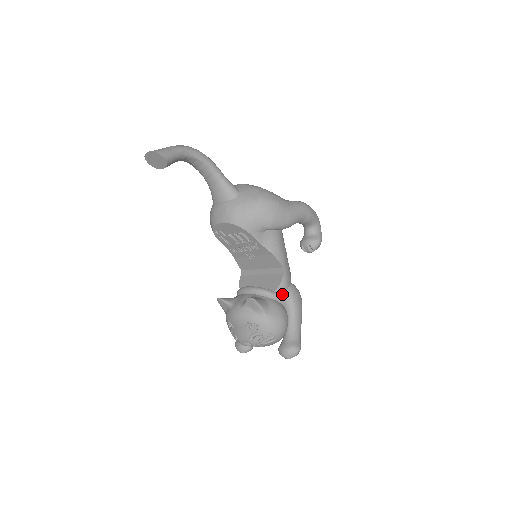
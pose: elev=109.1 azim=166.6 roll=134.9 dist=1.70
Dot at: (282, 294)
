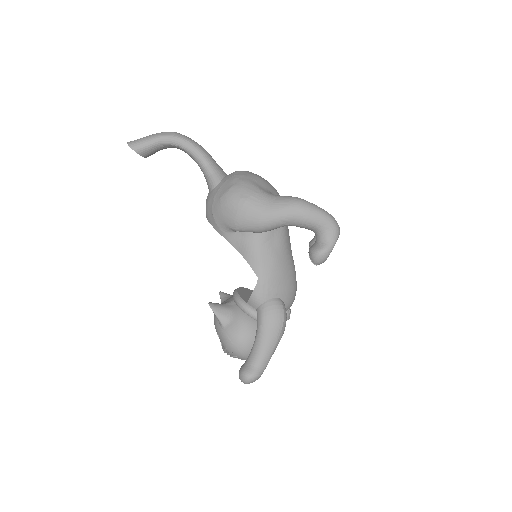
Dot at: (256, 308)
